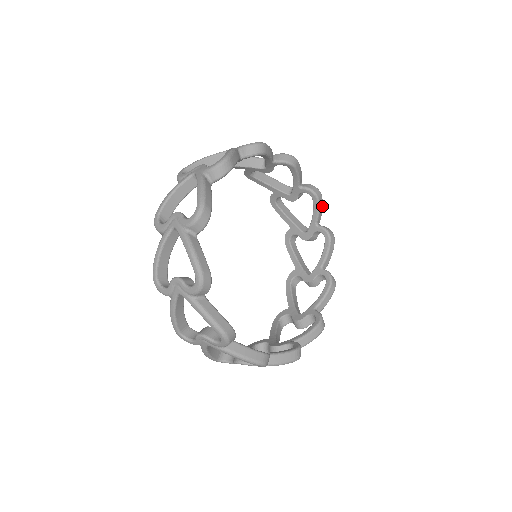
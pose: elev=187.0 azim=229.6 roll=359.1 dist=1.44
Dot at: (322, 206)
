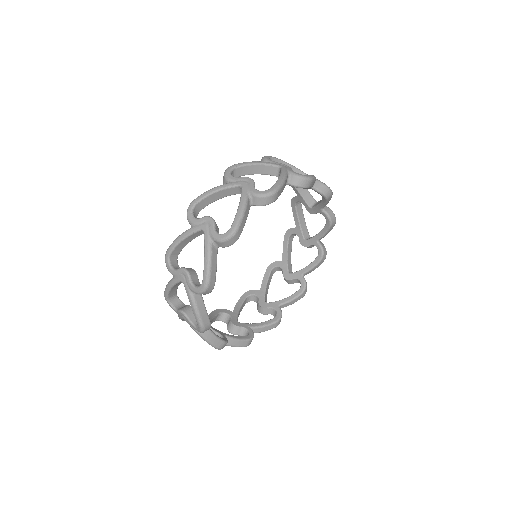
Dot at: occluded
